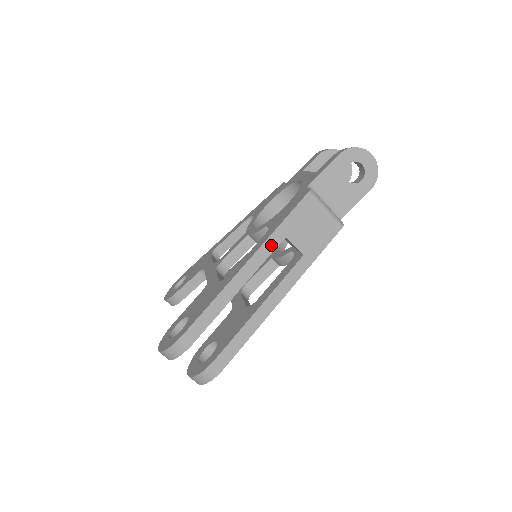
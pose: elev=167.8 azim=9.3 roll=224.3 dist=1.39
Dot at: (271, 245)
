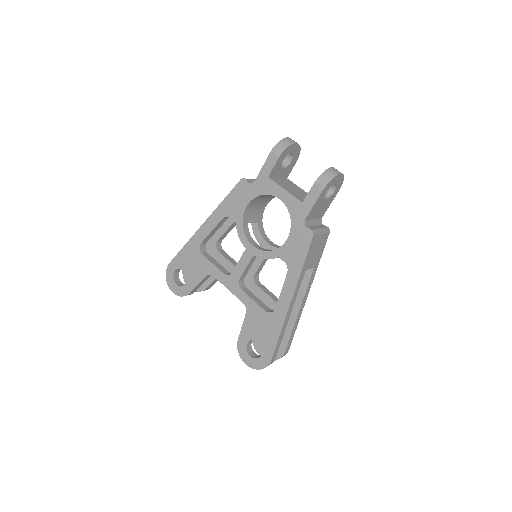
Dot at: (300, 282)
